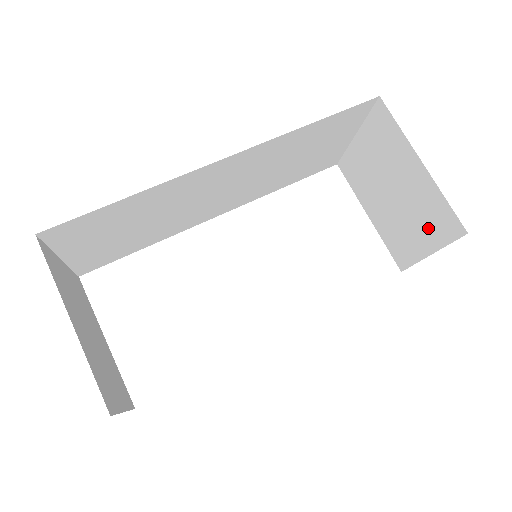
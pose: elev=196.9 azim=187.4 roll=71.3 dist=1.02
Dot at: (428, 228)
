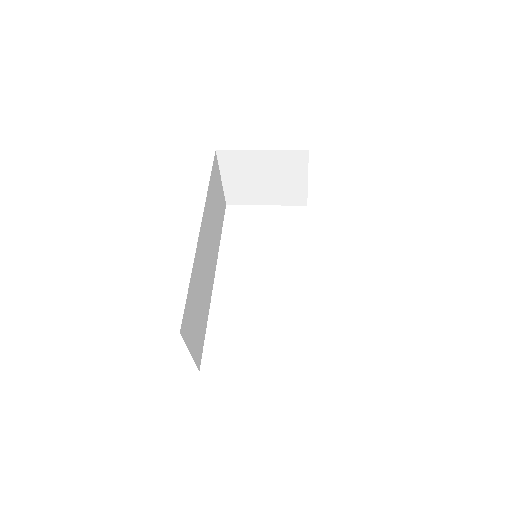
Dot at: (294, 171)
